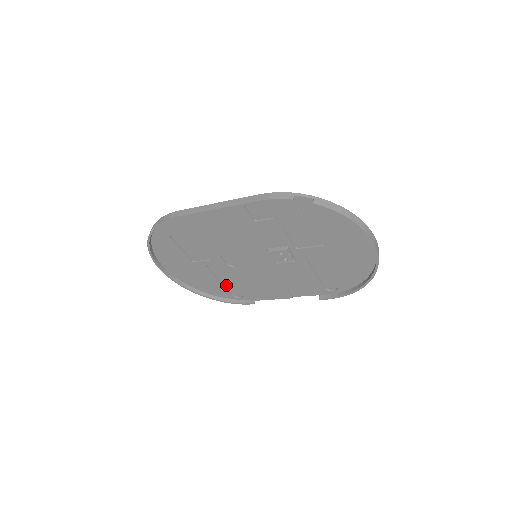
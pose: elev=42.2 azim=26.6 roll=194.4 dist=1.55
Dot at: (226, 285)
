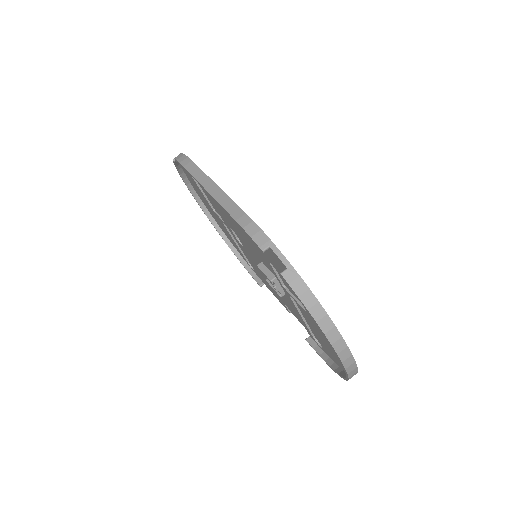
Dot at: occluded
